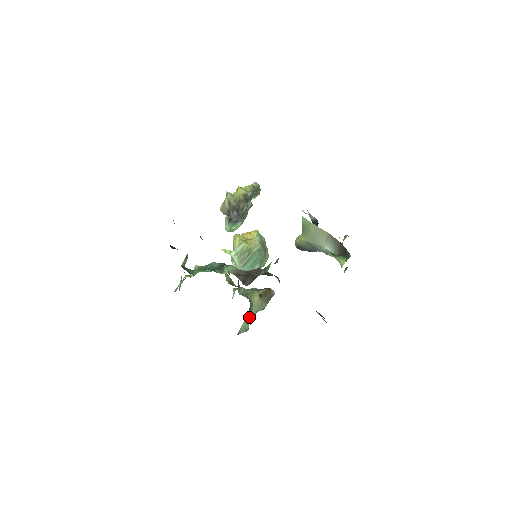
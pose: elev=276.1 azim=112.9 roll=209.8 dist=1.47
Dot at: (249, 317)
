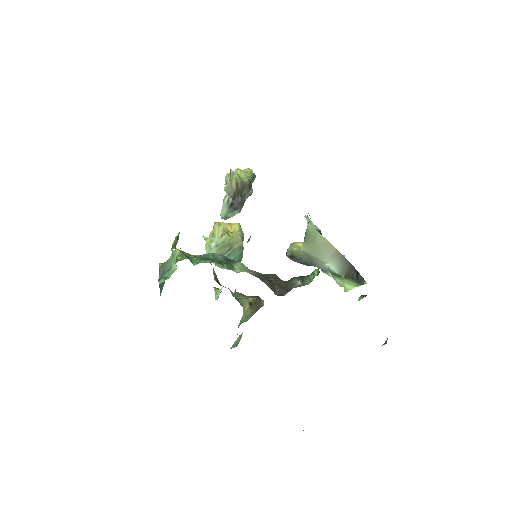
Dot at: occluded
